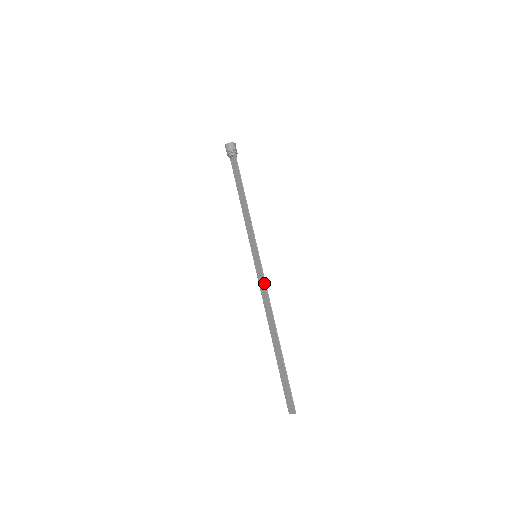
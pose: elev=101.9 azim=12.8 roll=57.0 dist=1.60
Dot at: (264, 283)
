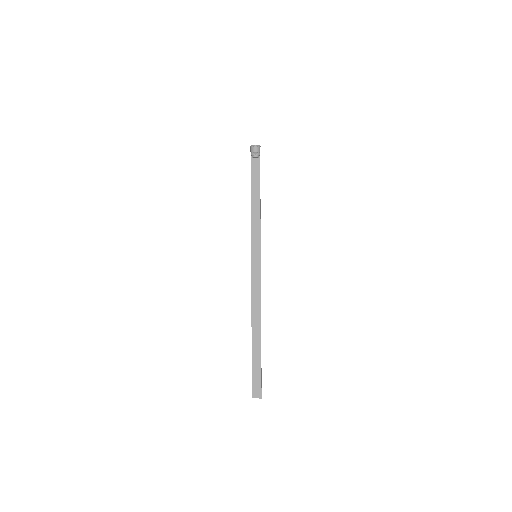
Dot at: (260, 282)
